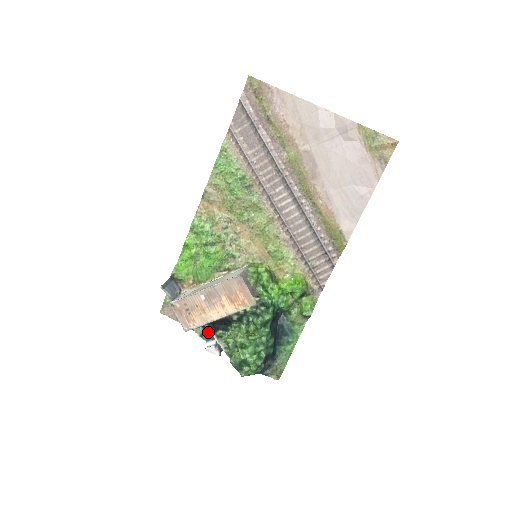
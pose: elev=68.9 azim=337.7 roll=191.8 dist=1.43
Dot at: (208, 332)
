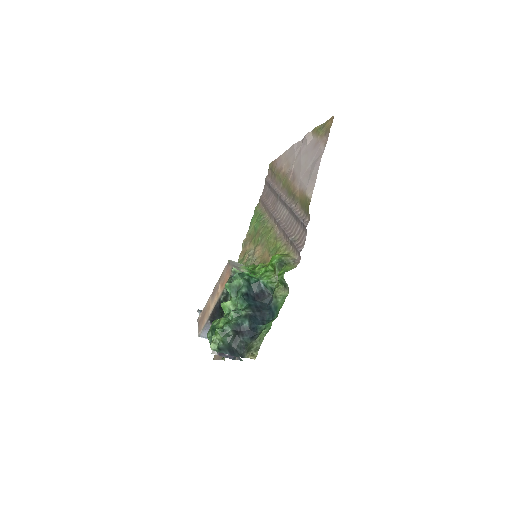
Dot at: occluded
